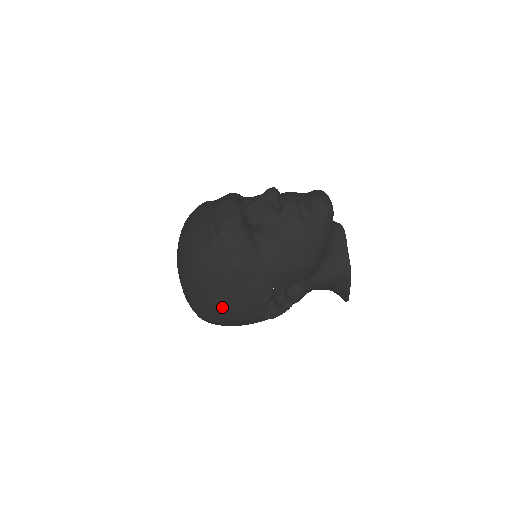
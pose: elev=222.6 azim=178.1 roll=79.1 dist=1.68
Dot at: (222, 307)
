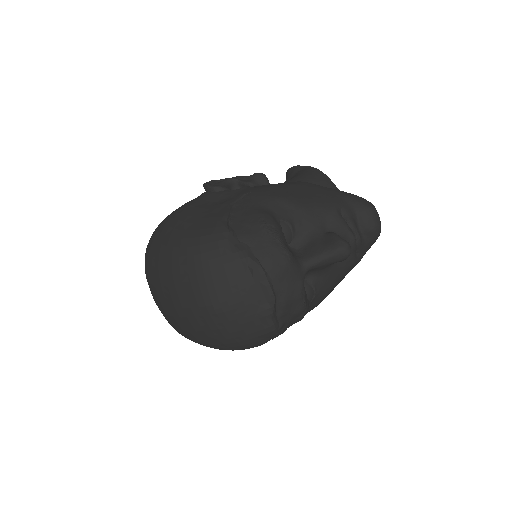
Dot at: occluded
